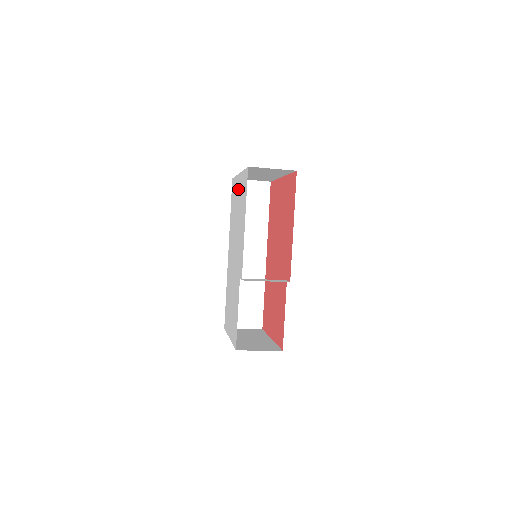
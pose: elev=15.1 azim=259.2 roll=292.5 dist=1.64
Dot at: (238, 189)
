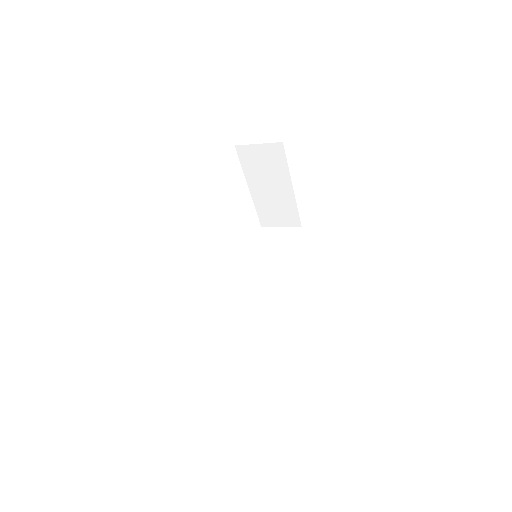
Dot at: occluded
